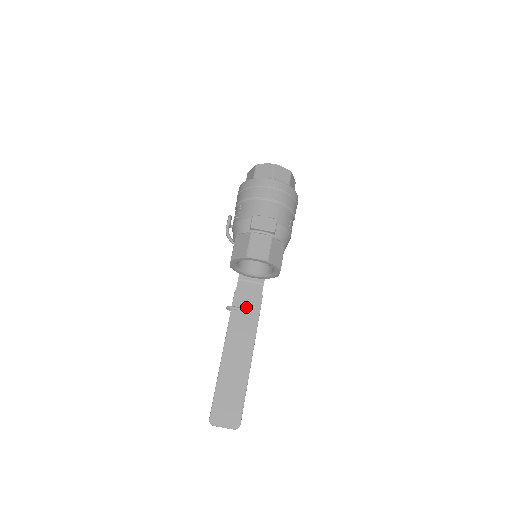
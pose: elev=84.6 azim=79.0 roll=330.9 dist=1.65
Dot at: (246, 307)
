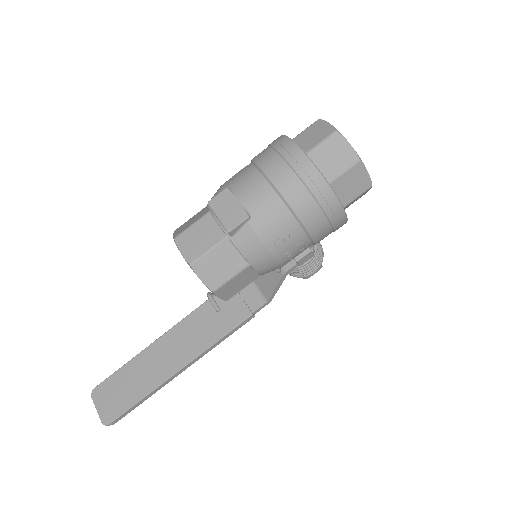
Dot at: (224, 311)
